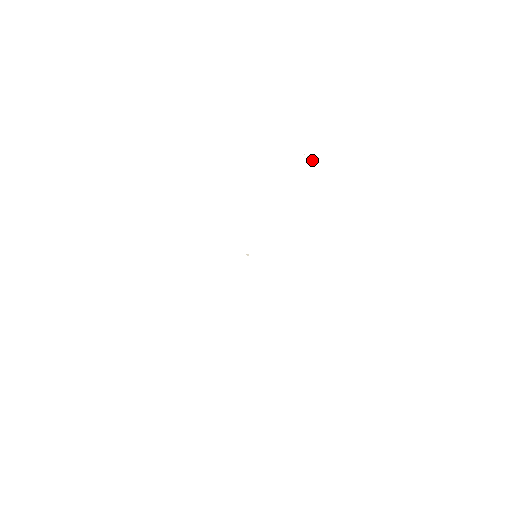
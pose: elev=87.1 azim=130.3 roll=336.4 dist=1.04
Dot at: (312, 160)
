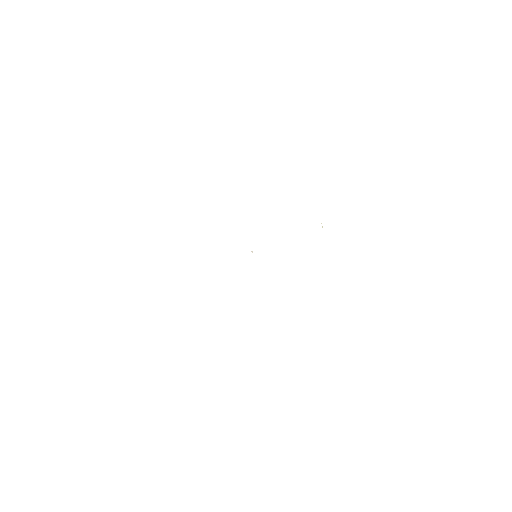
Dot at: occluded
